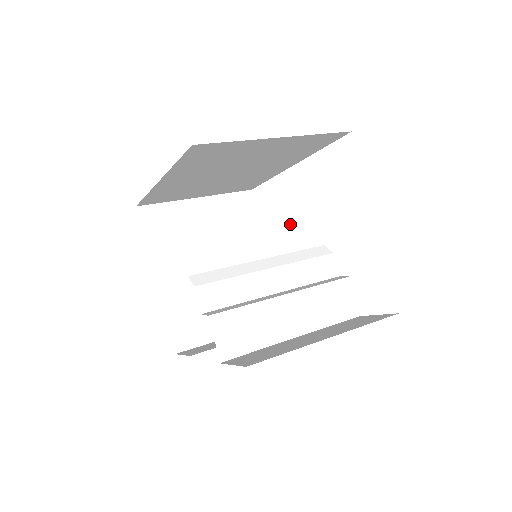
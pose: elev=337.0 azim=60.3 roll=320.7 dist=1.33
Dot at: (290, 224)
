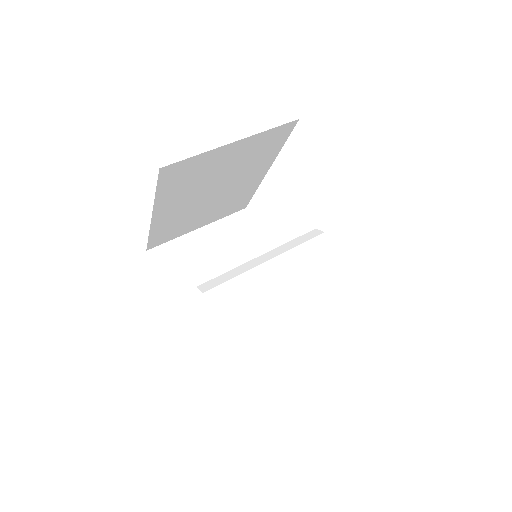
Dot at: (276, 218)
